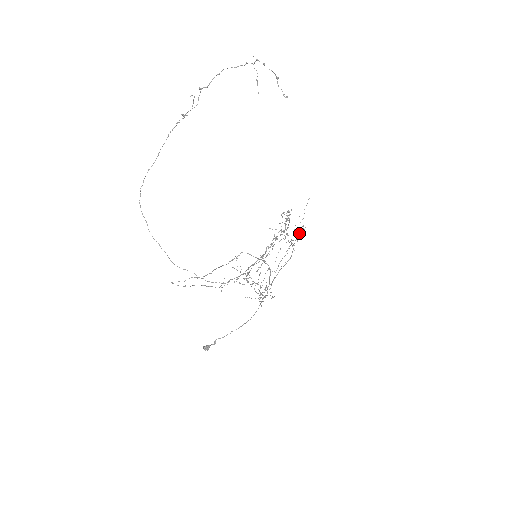
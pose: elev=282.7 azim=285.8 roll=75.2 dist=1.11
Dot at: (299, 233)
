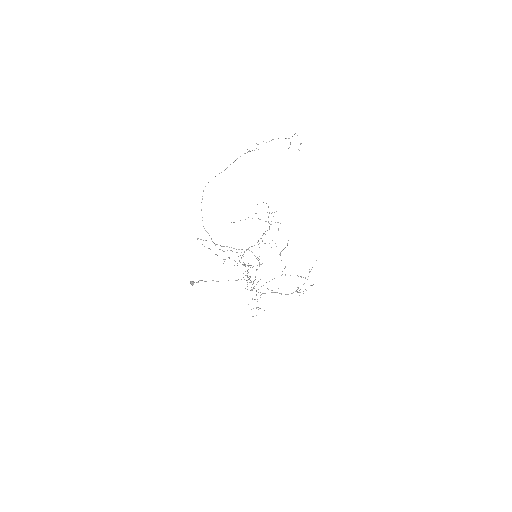
Dot at: occluded
